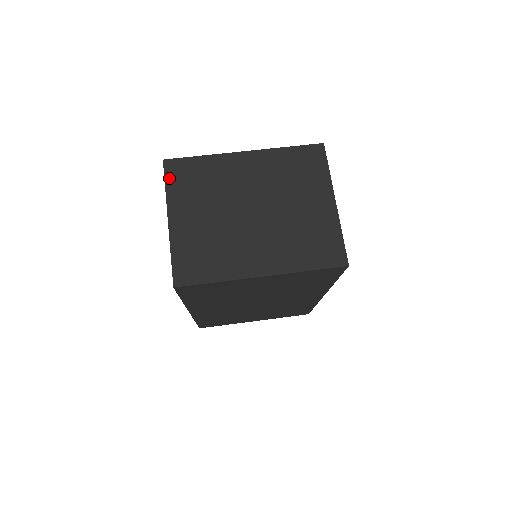
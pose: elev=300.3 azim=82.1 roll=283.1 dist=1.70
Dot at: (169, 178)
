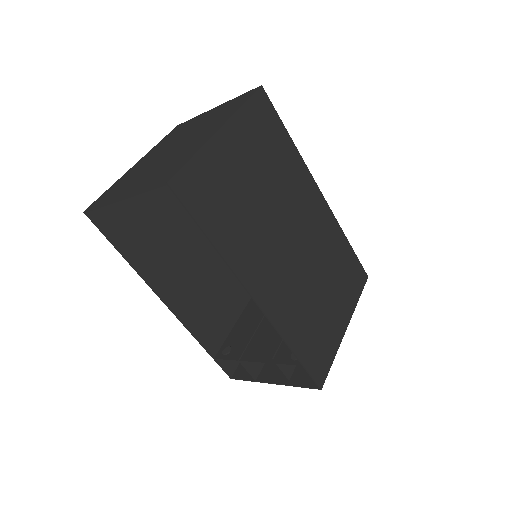
Dot at: (97, 205)
